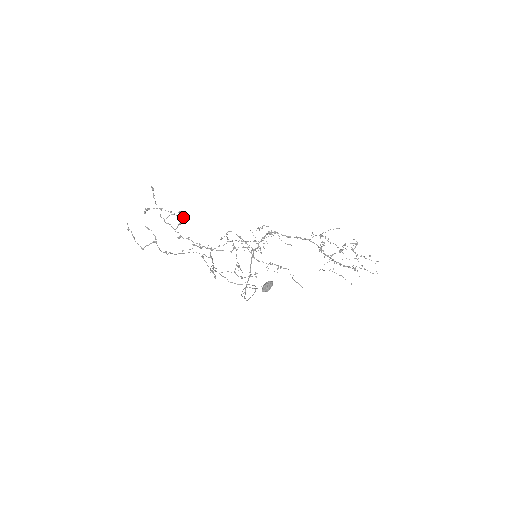
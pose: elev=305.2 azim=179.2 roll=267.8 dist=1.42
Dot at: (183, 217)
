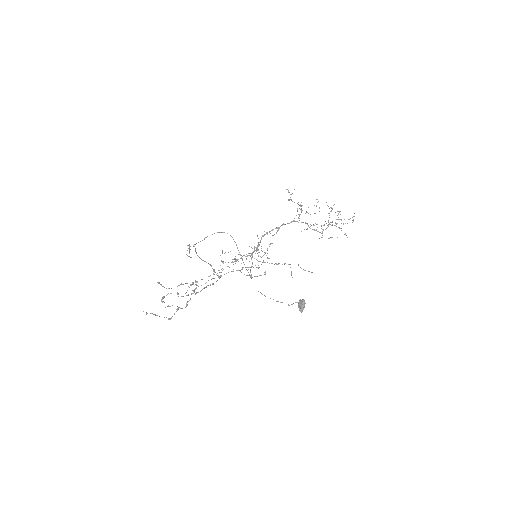
Dot at: (196, 282)
